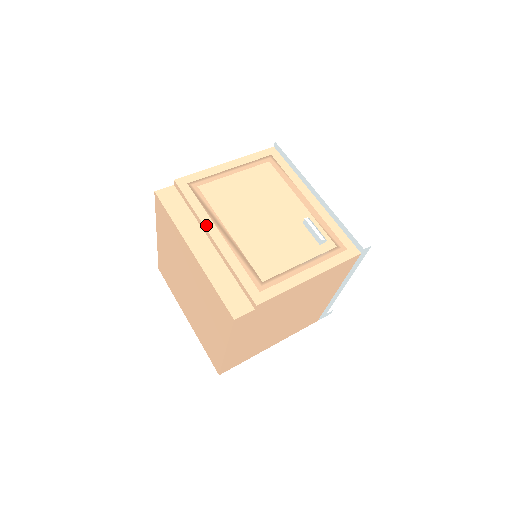
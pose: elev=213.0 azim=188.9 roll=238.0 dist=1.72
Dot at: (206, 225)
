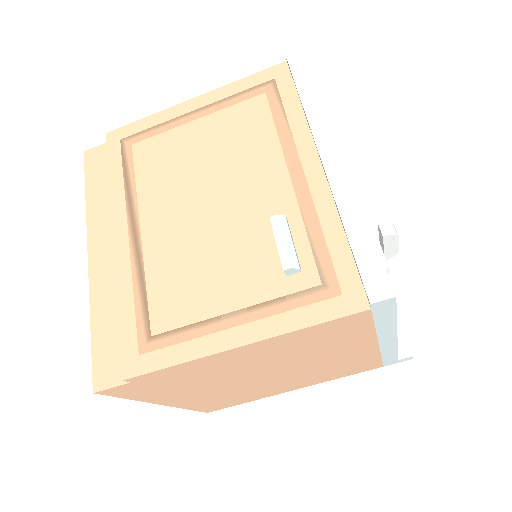
Dot at: (114, 215)
